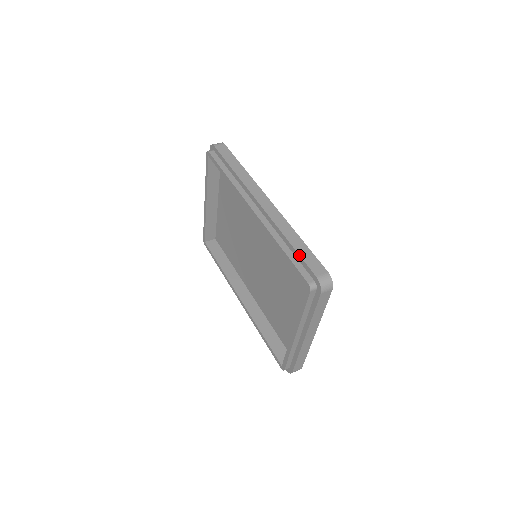
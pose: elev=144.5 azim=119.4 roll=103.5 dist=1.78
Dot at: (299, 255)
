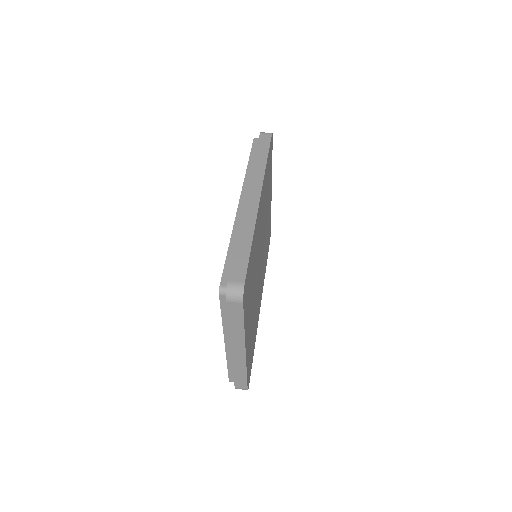
Dot at: (233, 255)
